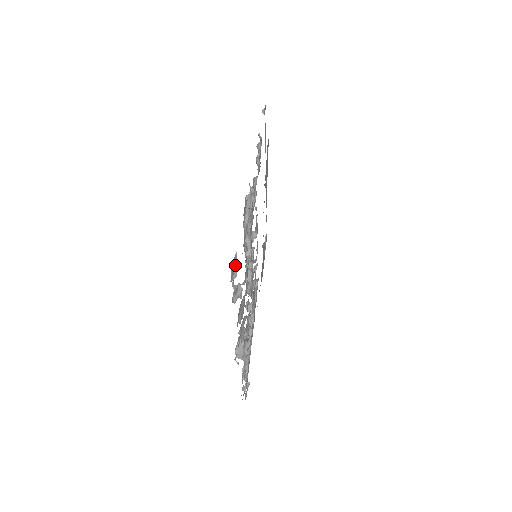
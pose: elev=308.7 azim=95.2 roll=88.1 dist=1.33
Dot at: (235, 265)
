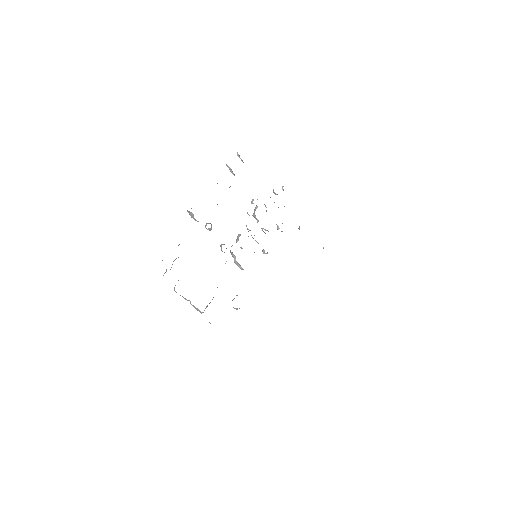
Dot at: occluded
